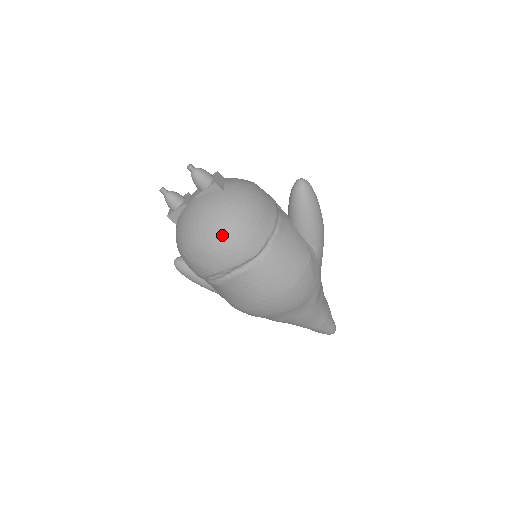
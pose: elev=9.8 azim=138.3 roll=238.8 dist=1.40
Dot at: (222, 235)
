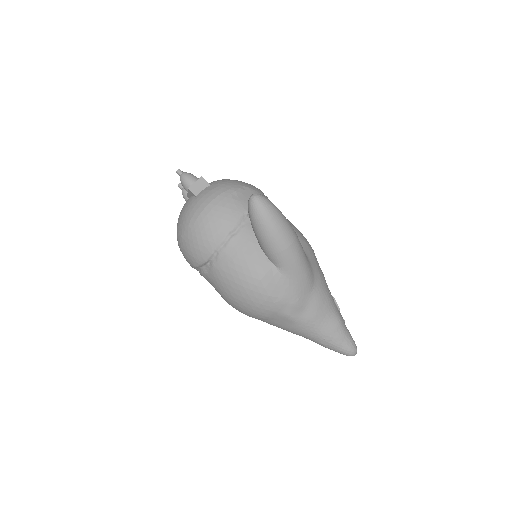
Dot at: (181, 238)
